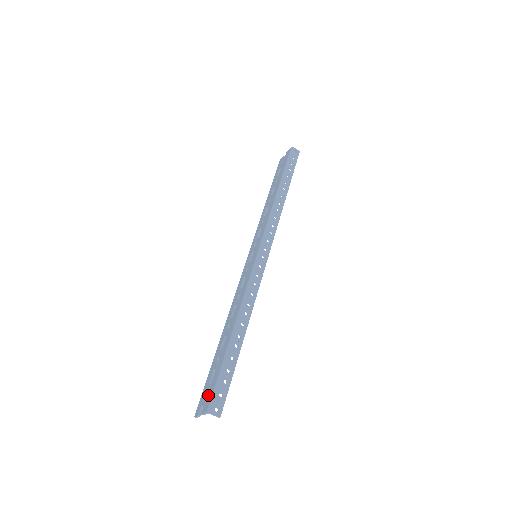
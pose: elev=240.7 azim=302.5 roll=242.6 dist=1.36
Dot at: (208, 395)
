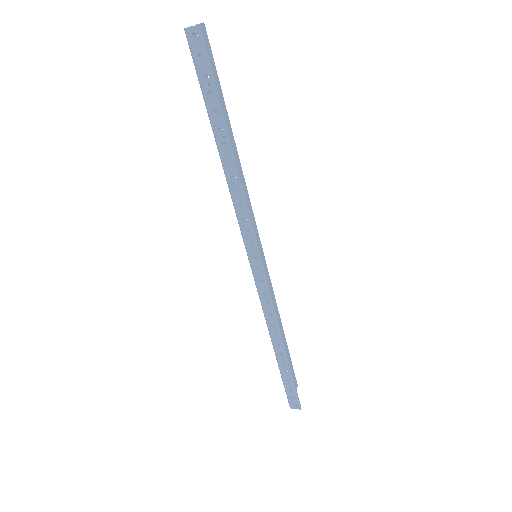
Dot at: occluded
